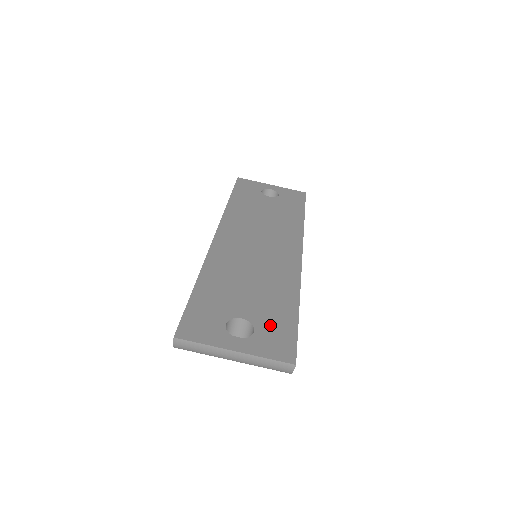
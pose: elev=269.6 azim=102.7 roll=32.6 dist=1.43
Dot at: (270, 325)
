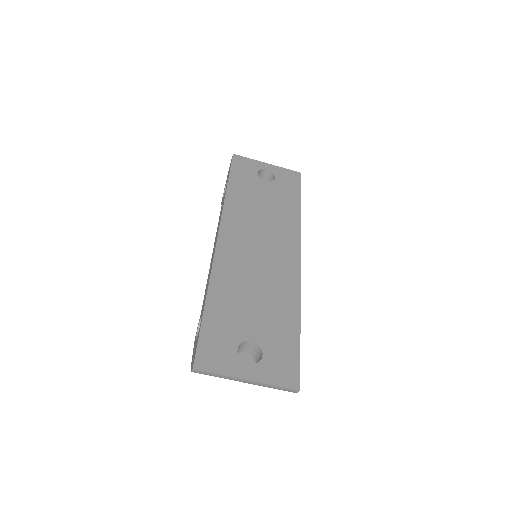
Dot at: (276, 347)
